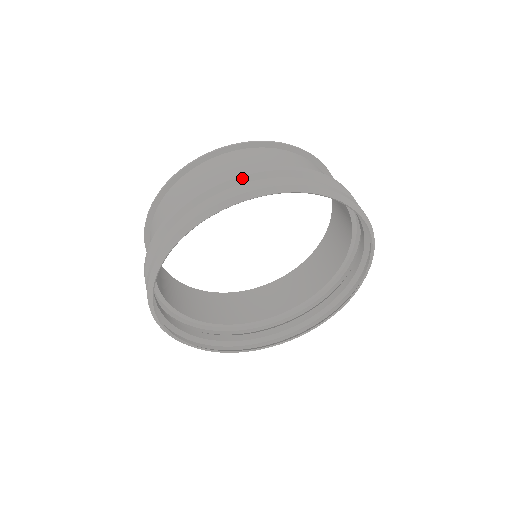
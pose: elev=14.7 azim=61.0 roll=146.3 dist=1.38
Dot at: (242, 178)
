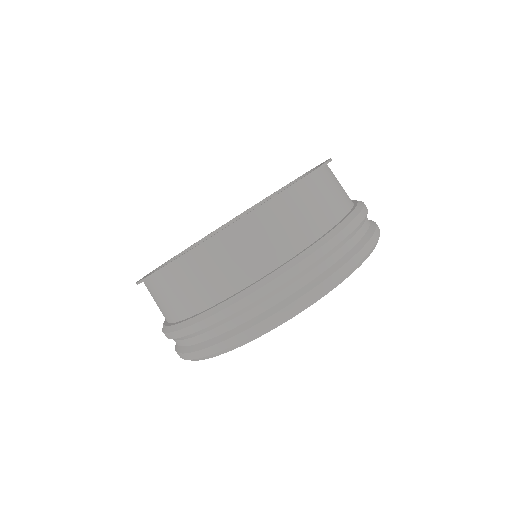
Dot at: (299, 275)
